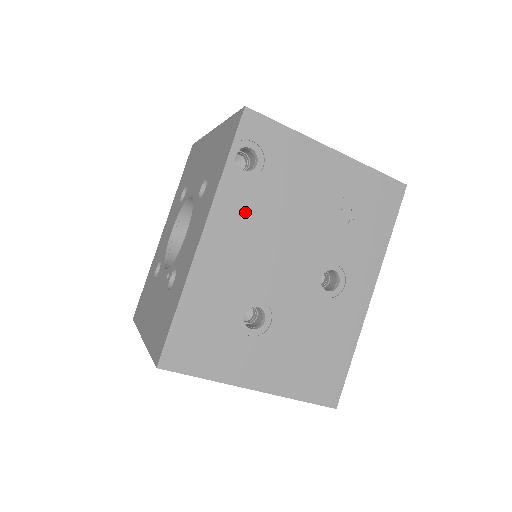
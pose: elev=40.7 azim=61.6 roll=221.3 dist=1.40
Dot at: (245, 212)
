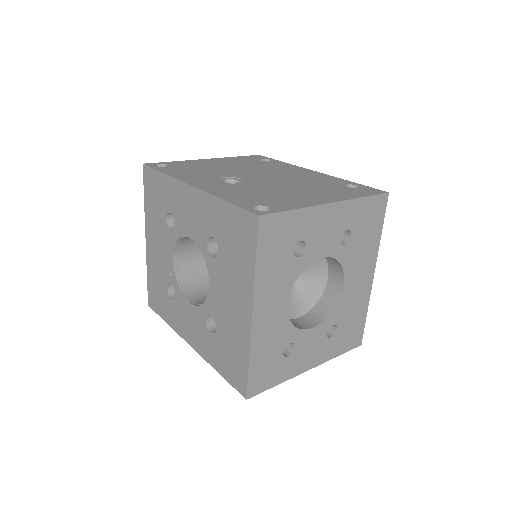
Dot at: occluded
